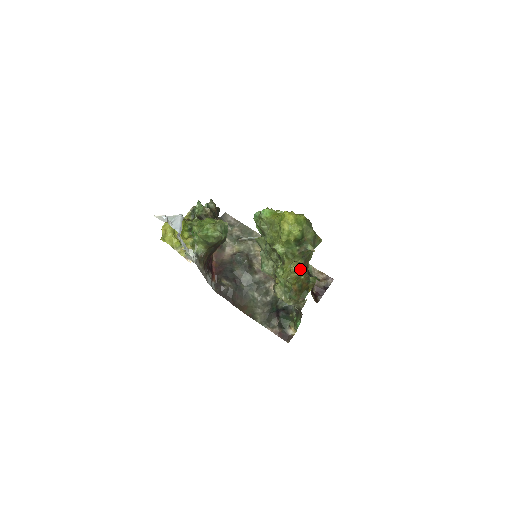
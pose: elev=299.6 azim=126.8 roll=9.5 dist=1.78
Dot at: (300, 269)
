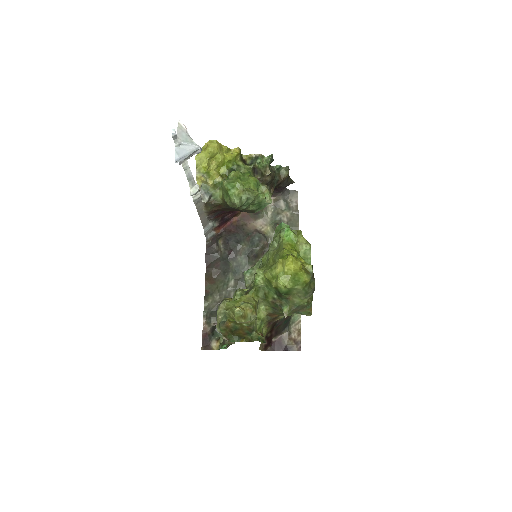
Dot at: (243, 317)
